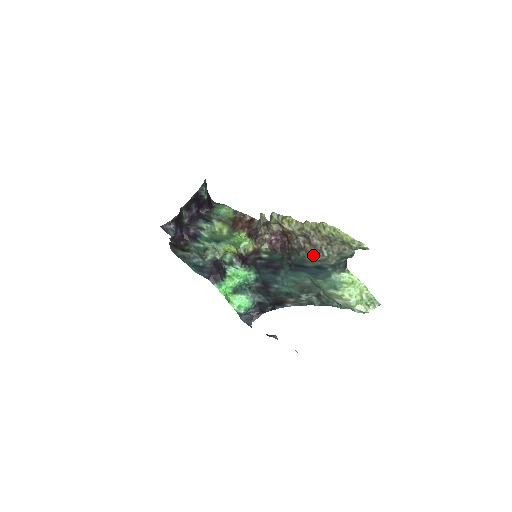
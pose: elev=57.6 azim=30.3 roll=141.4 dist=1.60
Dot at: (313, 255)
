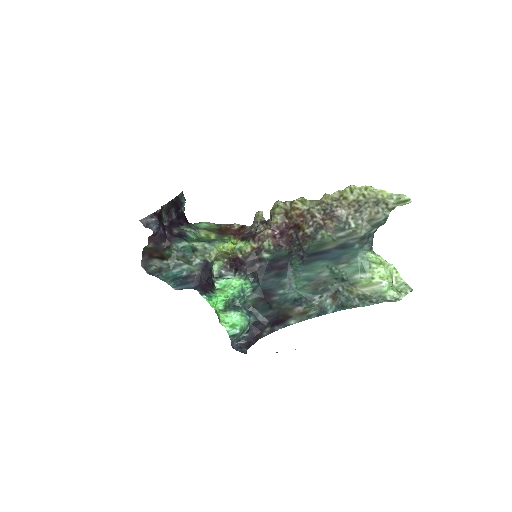
Dot at: (336, 231)
